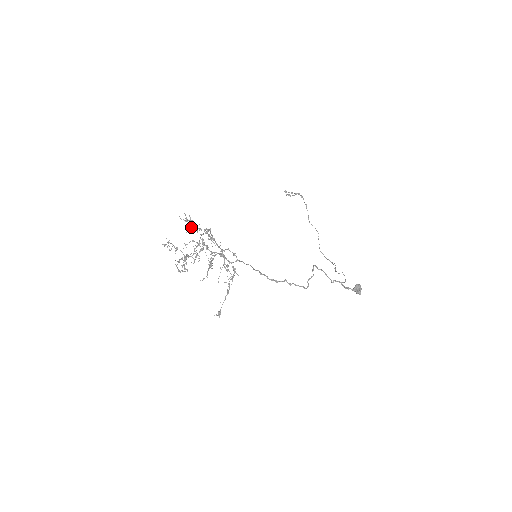
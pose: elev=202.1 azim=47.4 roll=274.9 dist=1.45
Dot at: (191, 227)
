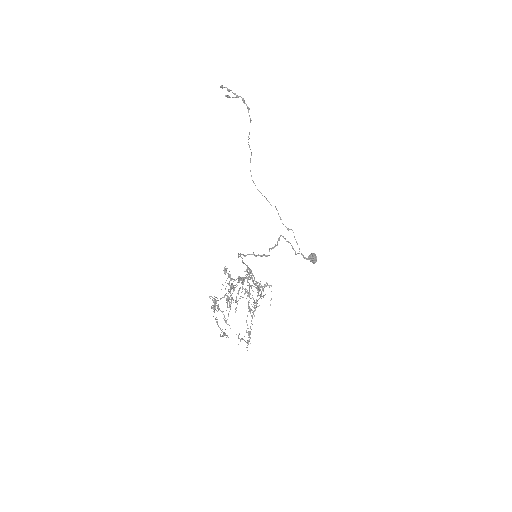
Dot at: occluded
